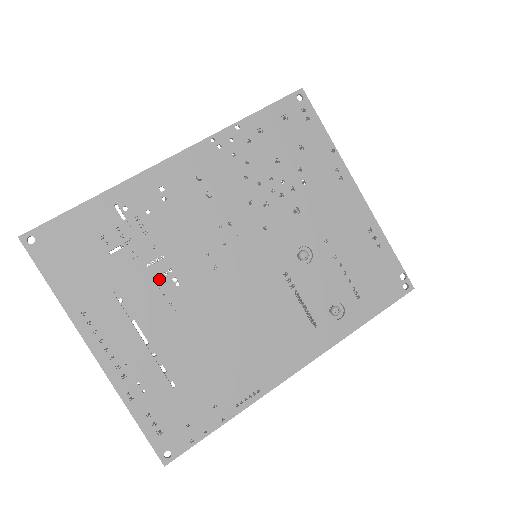
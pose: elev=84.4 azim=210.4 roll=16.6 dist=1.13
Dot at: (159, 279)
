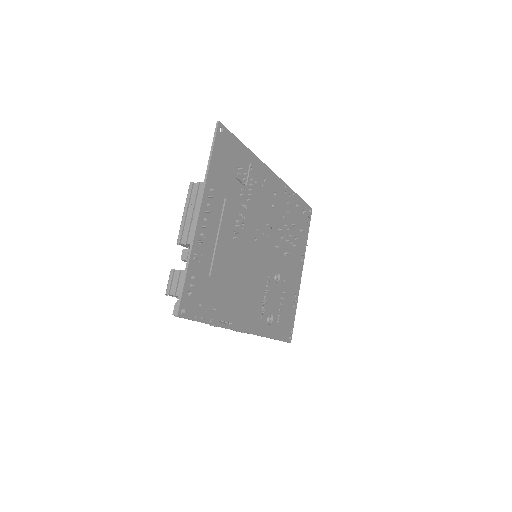
Dot at: (240, 216)
